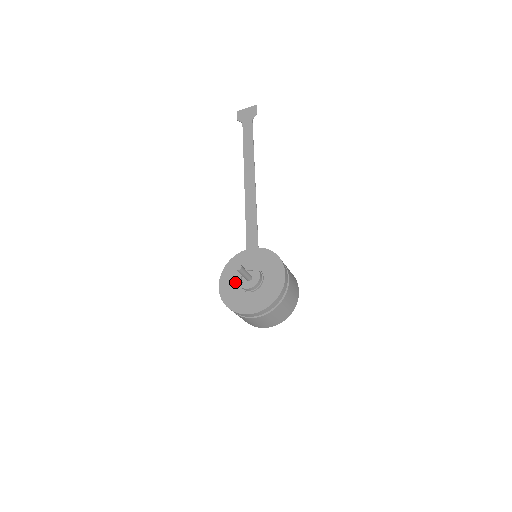
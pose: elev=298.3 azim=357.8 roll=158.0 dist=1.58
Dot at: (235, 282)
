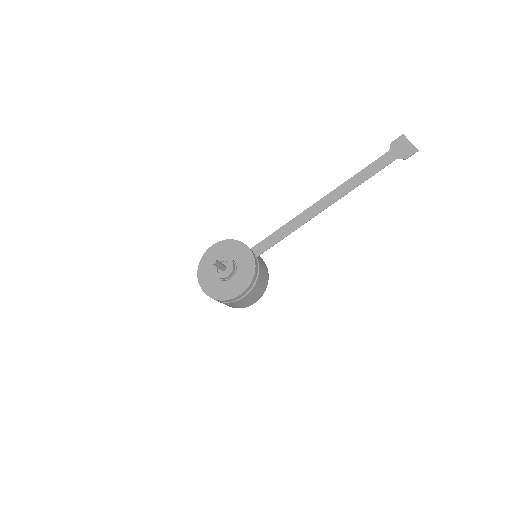
Dot at: (220, 257)
